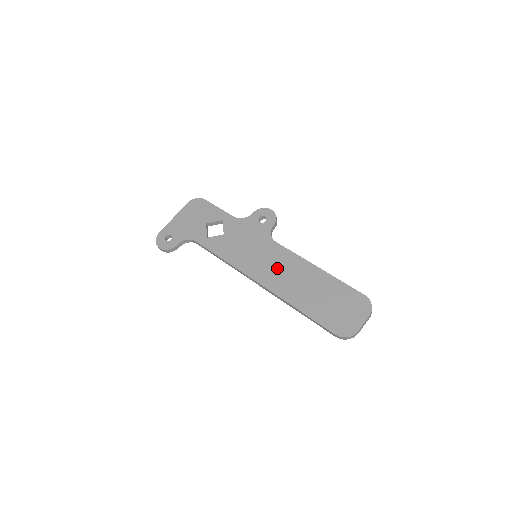
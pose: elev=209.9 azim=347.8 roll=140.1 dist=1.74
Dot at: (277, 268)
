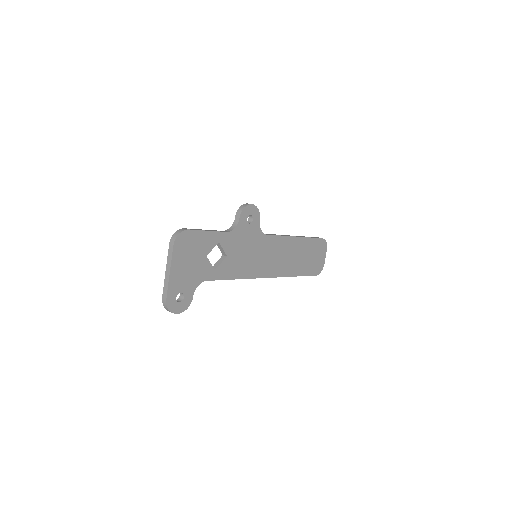
Dot at: (276, 257)
